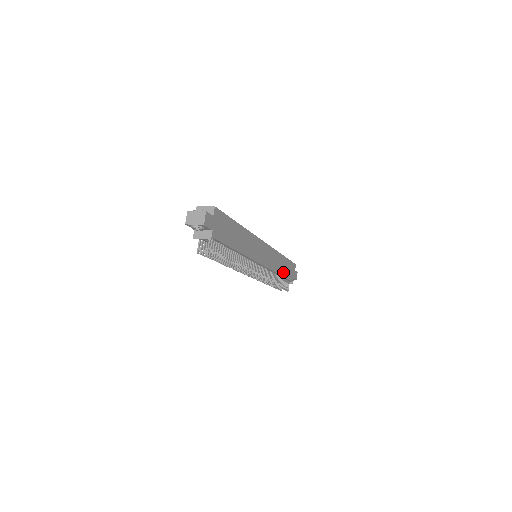
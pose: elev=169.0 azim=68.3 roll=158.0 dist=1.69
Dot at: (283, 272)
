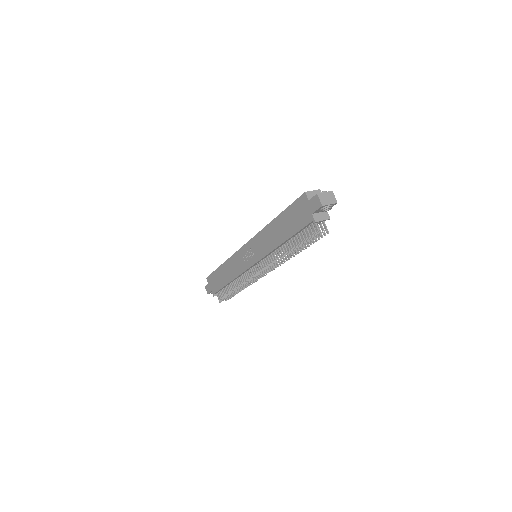
Dot at: occluded
